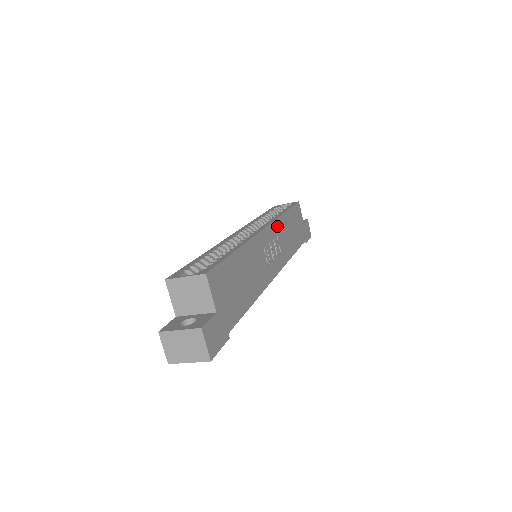
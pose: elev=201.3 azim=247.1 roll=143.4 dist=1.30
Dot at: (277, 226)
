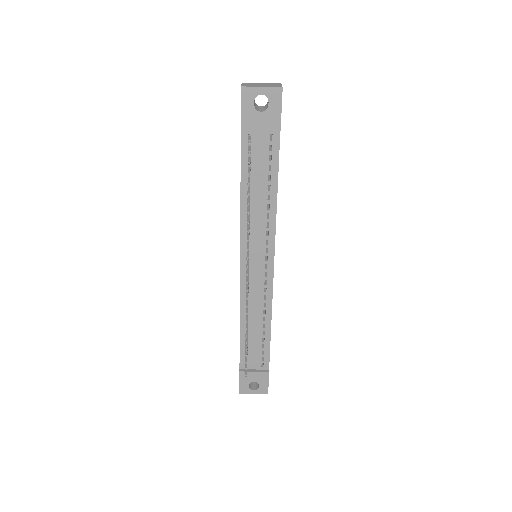
Dot at: occluded
